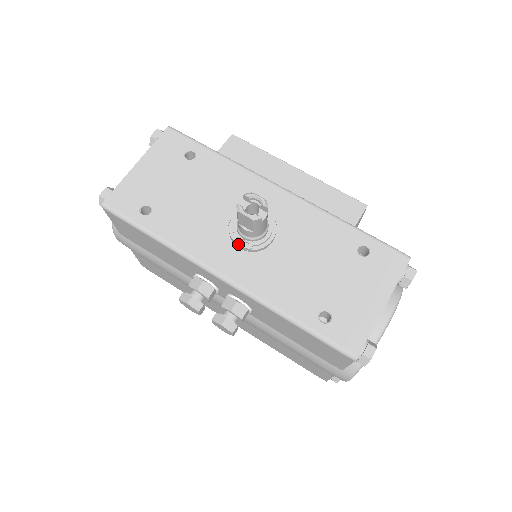
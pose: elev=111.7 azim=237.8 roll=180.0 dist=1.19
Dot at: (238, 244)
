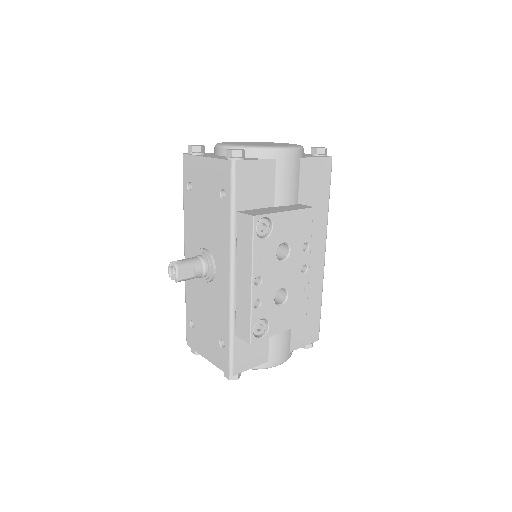
Dot at: occluded
